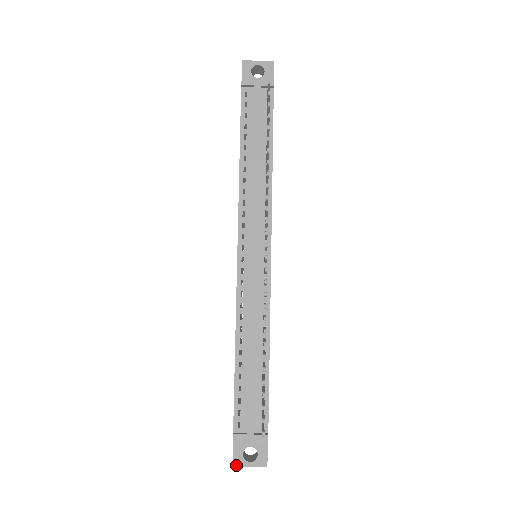
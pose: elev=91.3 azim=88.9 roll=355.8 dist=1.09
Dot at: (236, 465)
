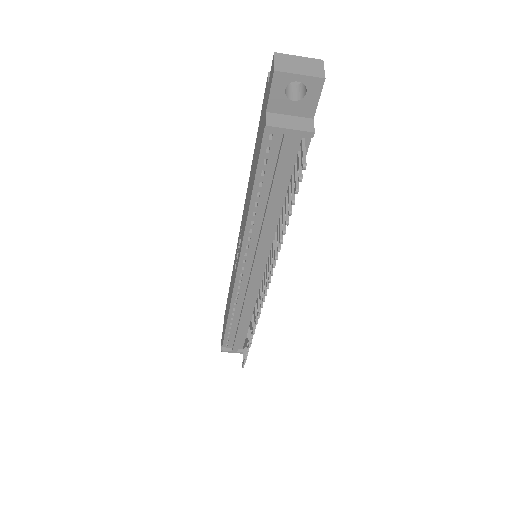
Dot at: occluded
